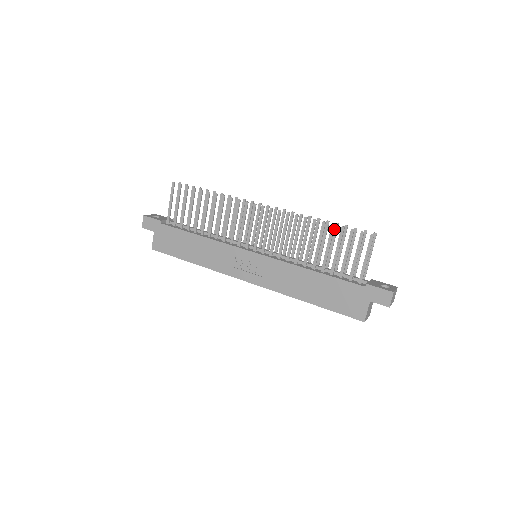
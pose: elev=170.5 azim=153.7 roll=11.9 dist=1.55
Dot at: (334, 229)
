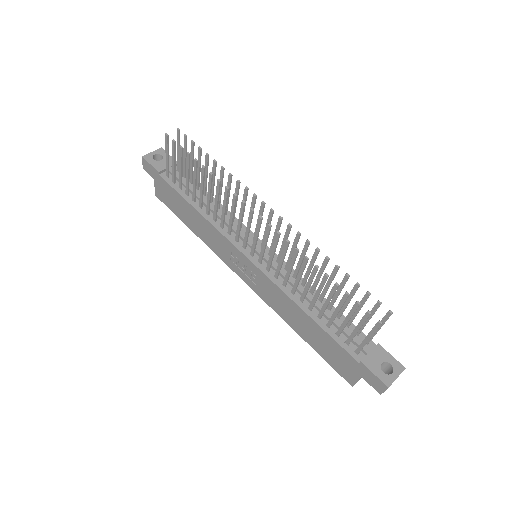
Dot at: (343, 279)
